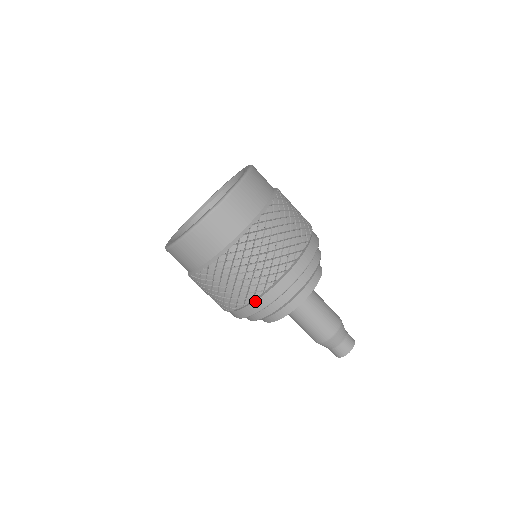
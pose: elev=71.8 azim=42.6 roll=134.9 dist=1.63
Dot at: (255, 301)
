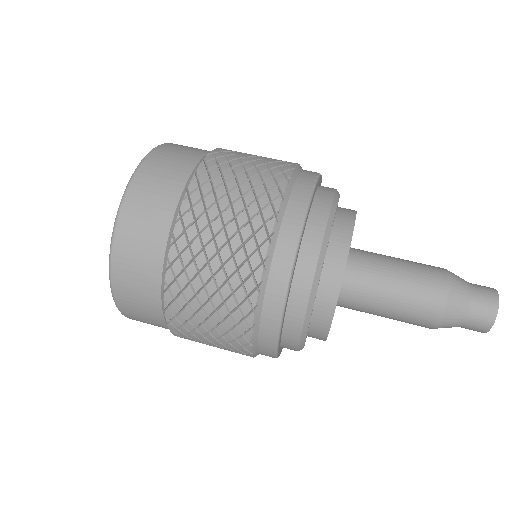
Dot at: (261, 313)
